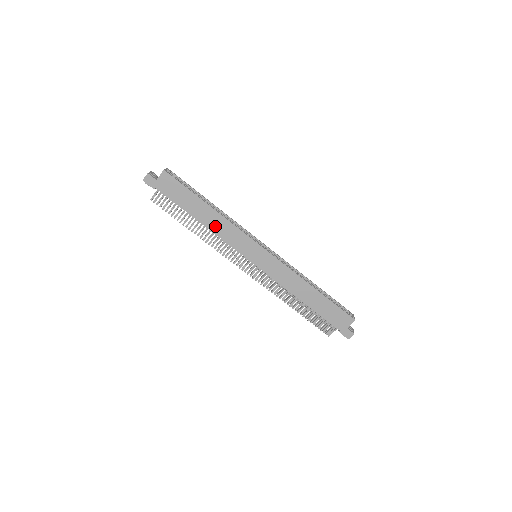
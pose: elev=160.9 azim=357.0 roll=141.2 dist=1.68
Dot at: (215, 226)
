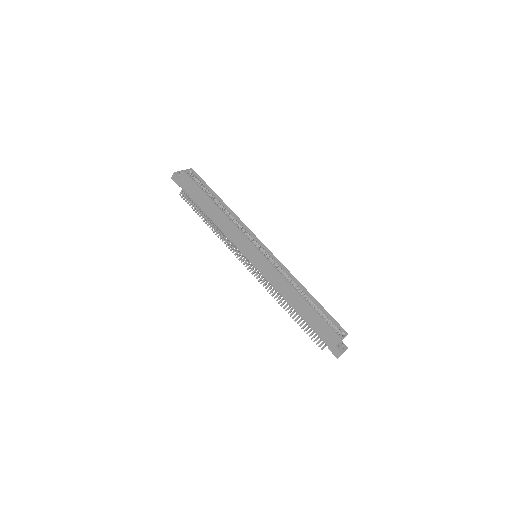
Dot at: (221, 223)
